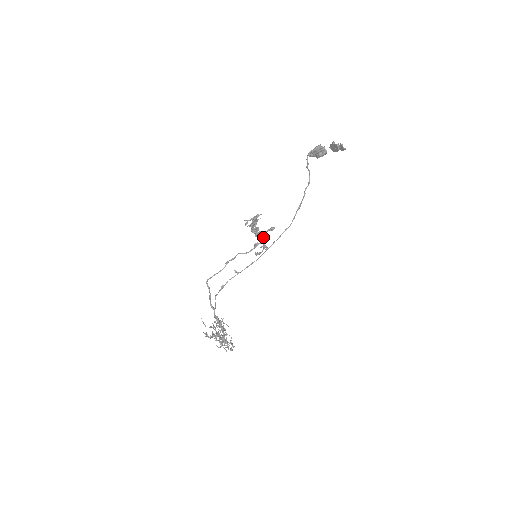
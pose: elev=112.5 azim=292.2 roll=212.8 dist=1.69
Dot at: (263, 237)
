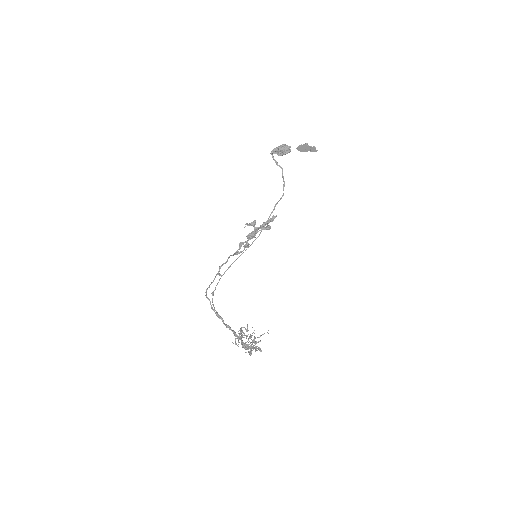
Dot at: occluded
